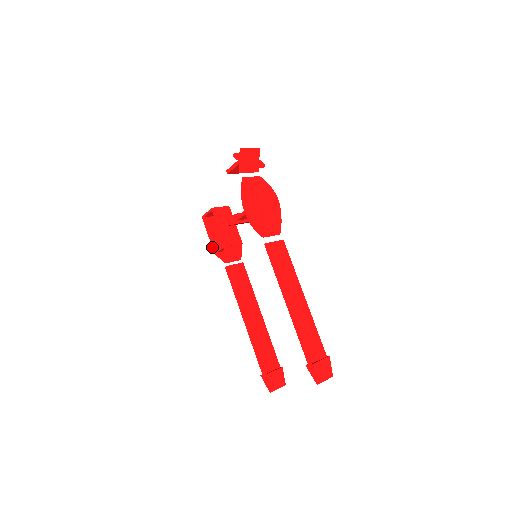
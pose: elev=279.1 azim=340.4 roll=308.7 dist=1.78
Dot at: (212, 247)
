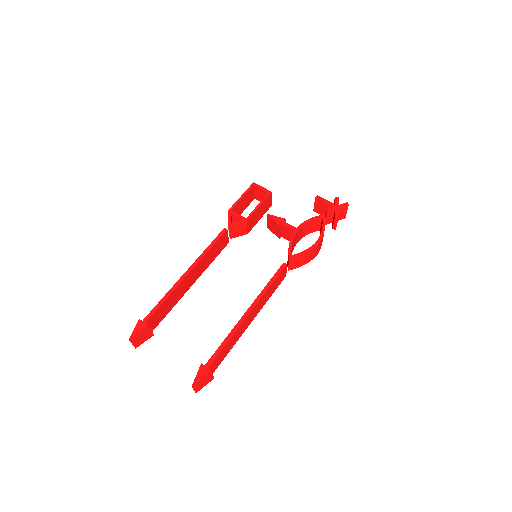
Dot at: (233, 205)
